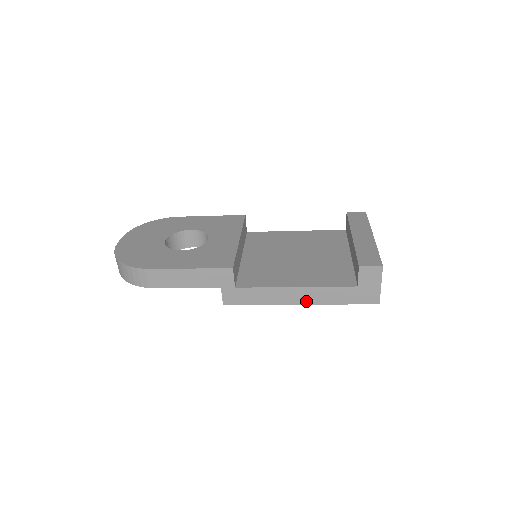
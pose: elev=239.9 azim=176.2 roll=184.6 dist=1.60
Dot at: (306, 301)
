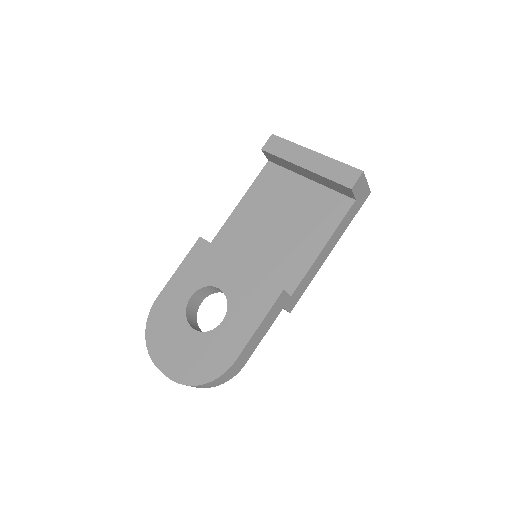
Dot at: (333, 246)
